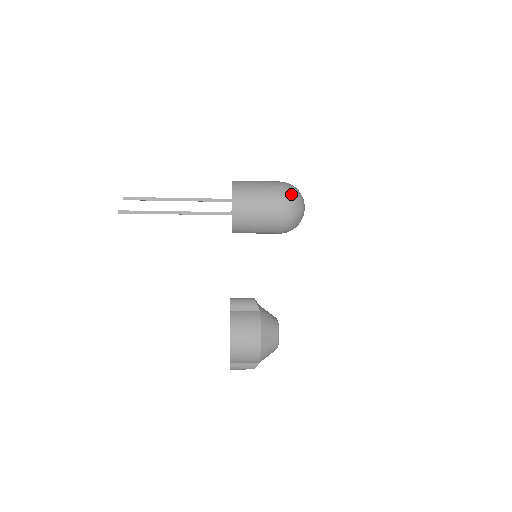
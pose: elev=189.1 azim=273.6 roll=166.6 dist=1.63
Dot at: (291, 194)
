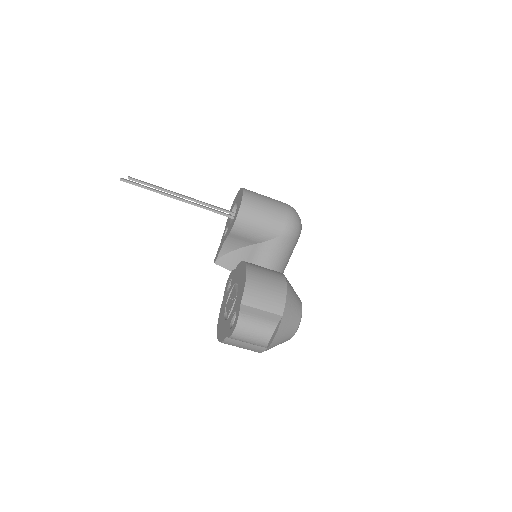
Dot at: occluded
